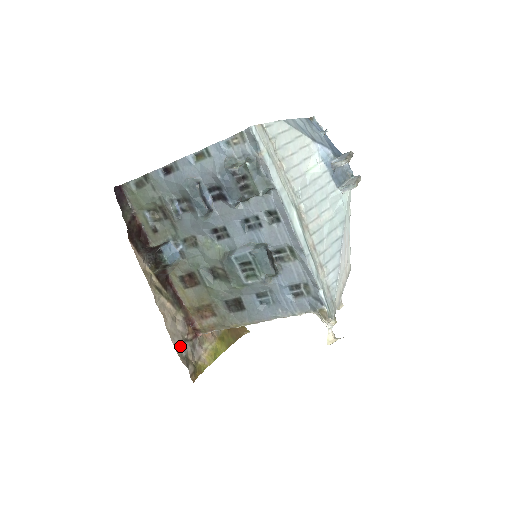
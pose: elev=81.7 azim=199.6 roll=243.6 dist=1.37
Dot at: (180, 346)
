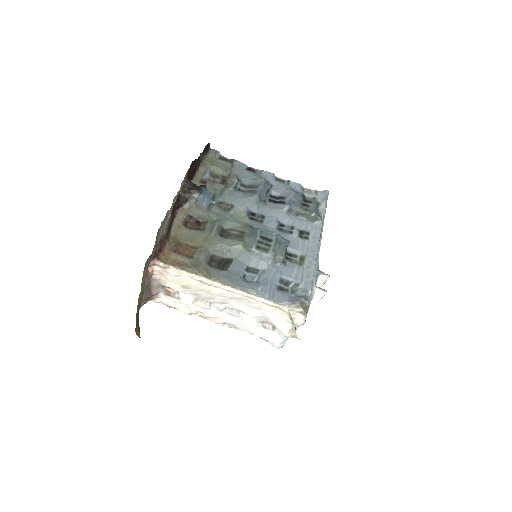
Dot at: (157, 235)
